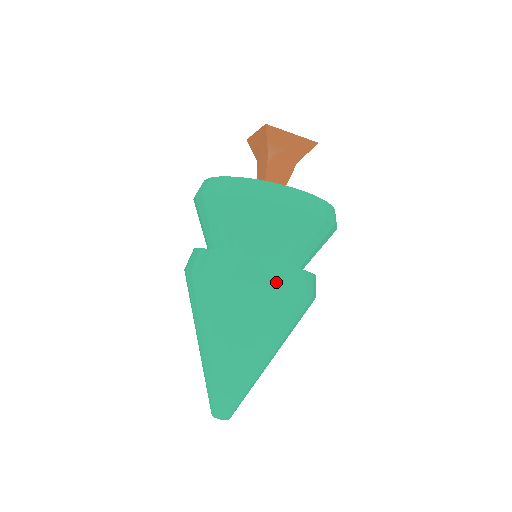
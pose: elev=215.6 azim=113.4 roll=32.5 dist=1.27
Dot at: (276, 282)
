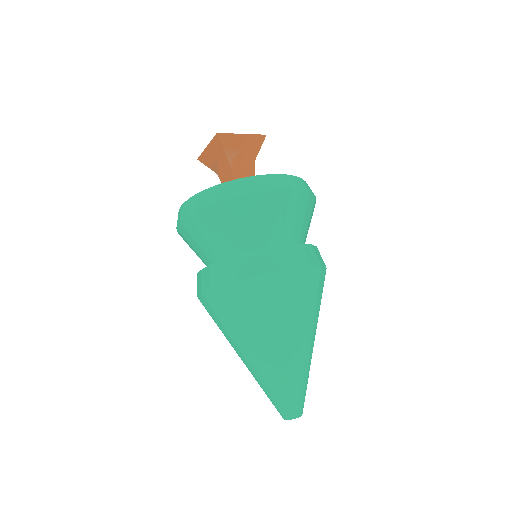
Dot at: (296, 262)
